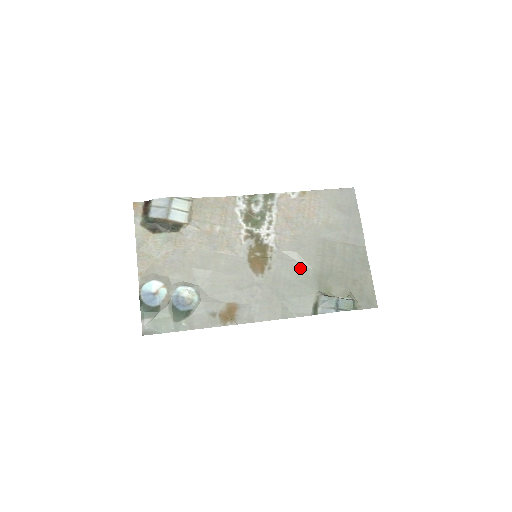
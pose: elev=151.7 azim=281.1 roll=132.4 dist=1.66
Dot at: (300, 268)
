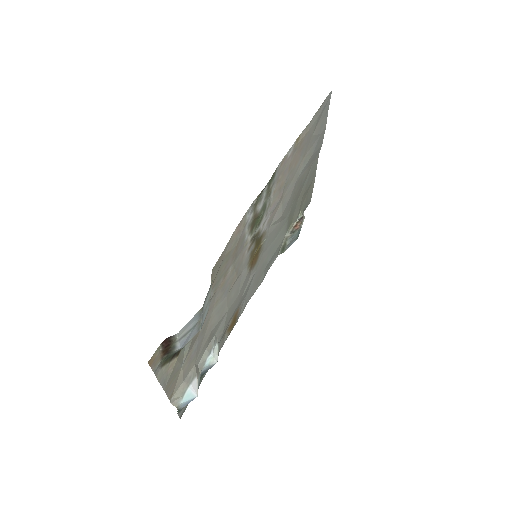
Dot at: (280, 227)
